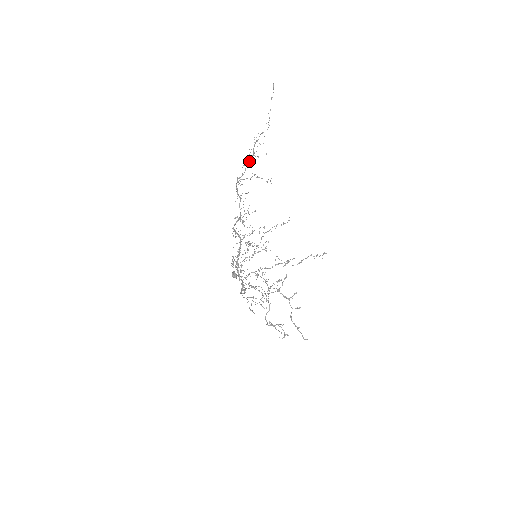
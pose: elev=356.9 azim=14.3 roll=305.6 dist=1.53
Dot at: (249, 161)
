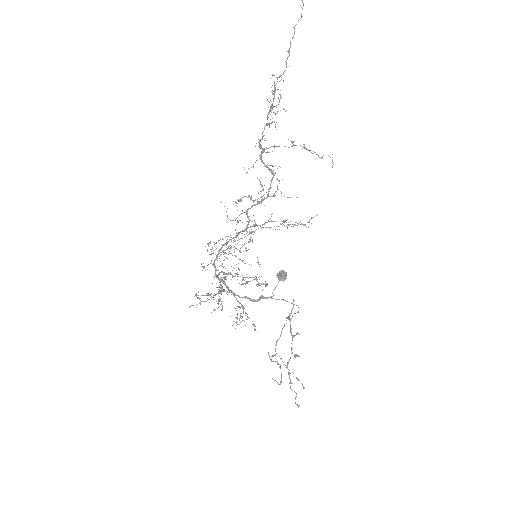
Dot at: (267, 118)
